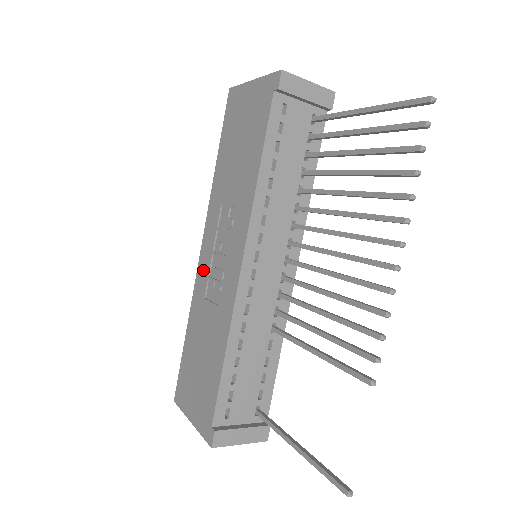
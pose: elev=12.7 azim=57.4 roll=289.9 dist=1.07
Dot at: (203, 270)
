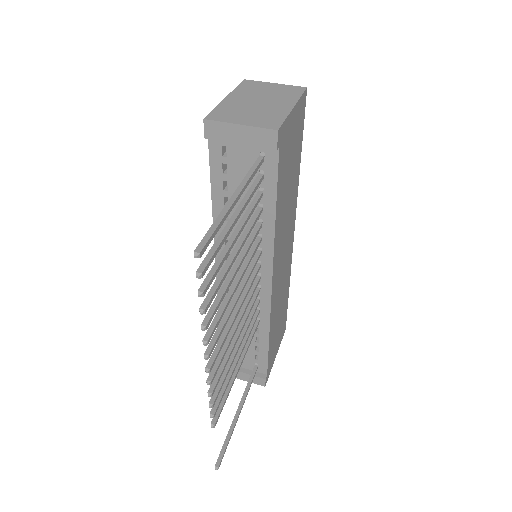
Dot at: occluded
